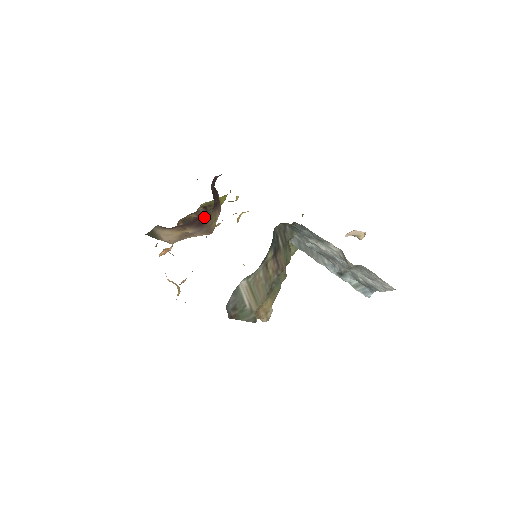
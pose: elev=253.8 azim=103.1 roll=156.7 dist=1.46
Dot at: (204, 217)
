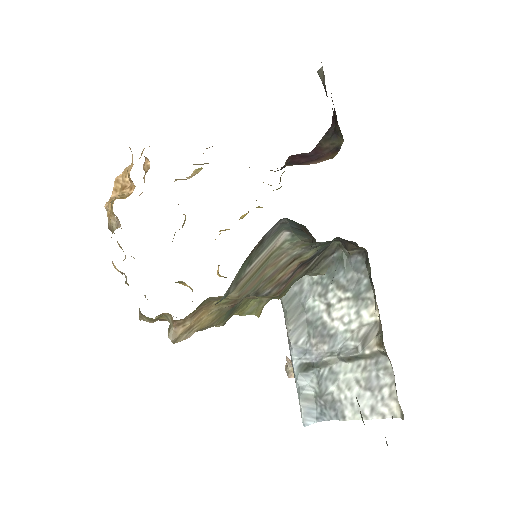
Dot at: occluded
